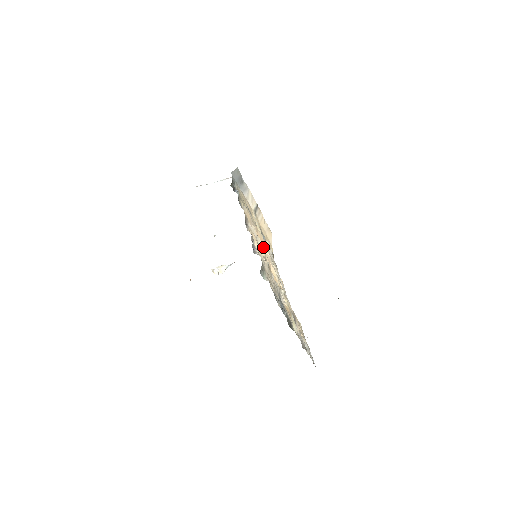
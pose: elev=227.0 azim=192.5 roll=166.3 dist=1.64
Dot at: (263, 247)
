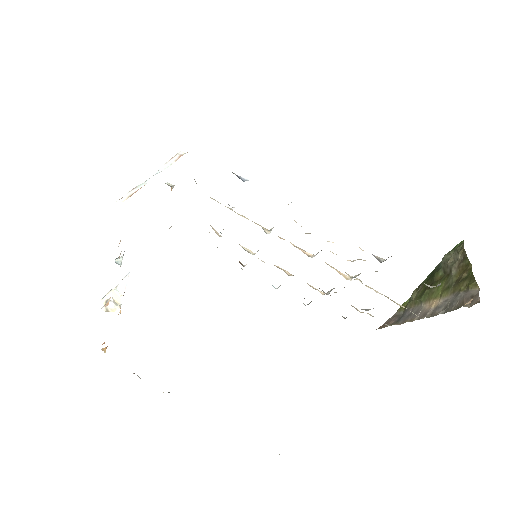
Dot at: occluded
